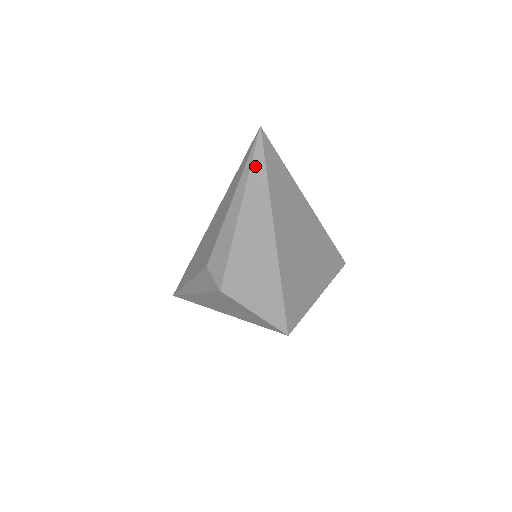
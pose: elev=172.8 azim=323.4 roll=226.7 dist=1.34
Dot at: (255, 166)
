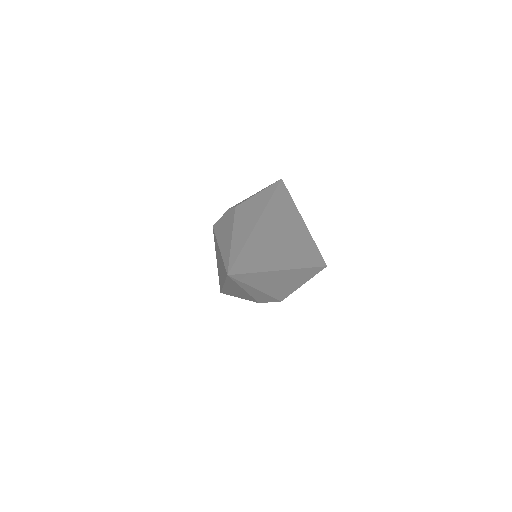
Dot at: (244, 280)
